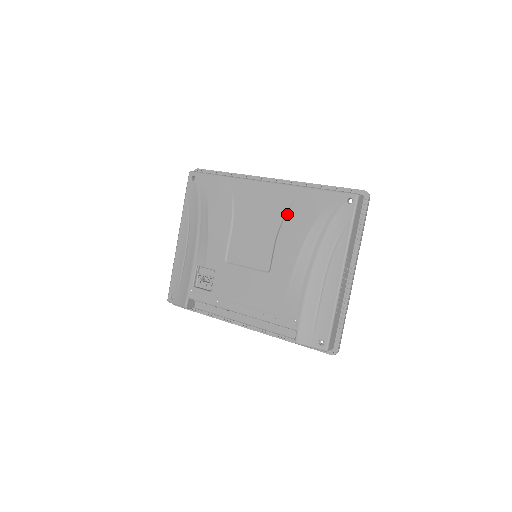
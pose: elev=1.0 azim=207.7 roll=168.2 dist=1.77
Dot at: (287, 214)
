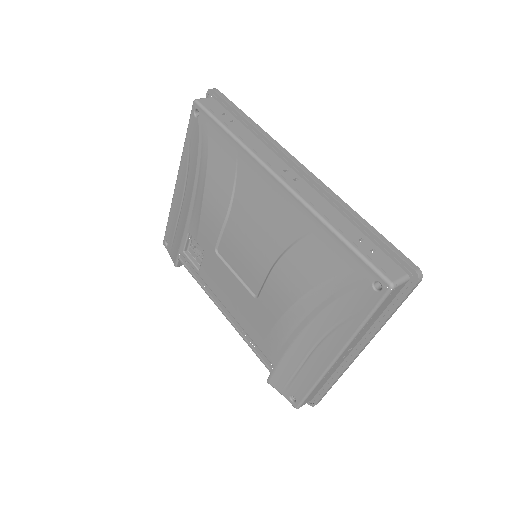
Dot at: (292, 246)
